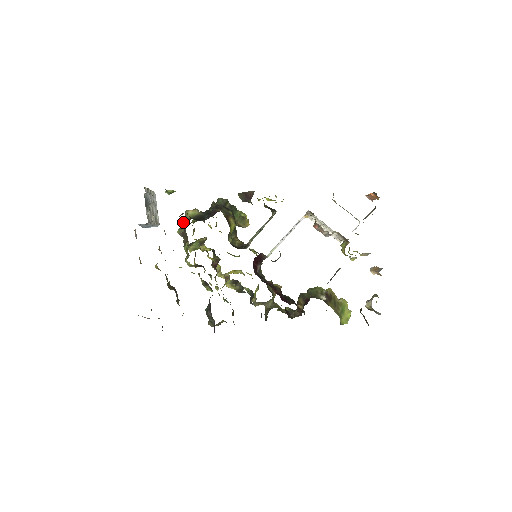
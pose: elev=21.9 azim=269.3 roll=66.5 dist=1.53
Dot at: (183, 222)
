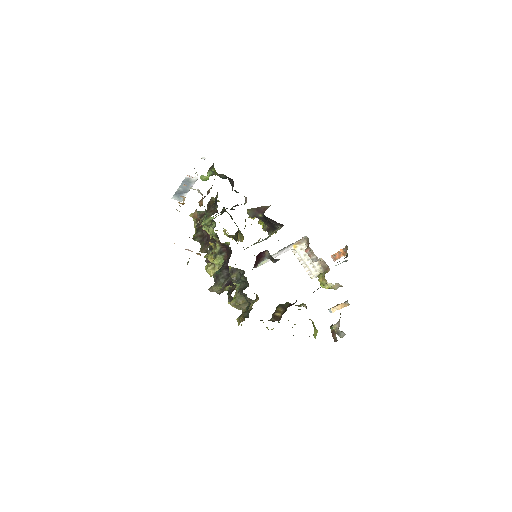
Dot at: (209, 203)
